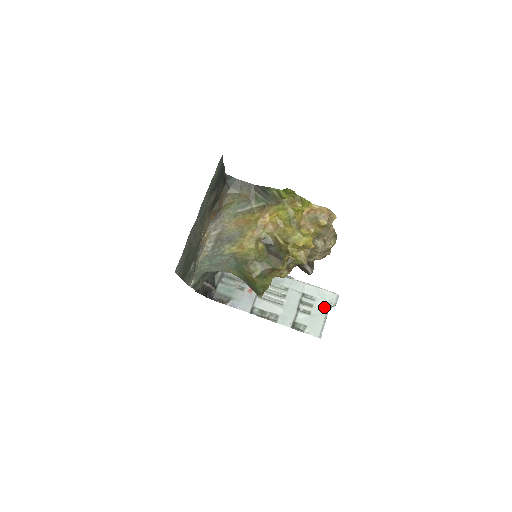
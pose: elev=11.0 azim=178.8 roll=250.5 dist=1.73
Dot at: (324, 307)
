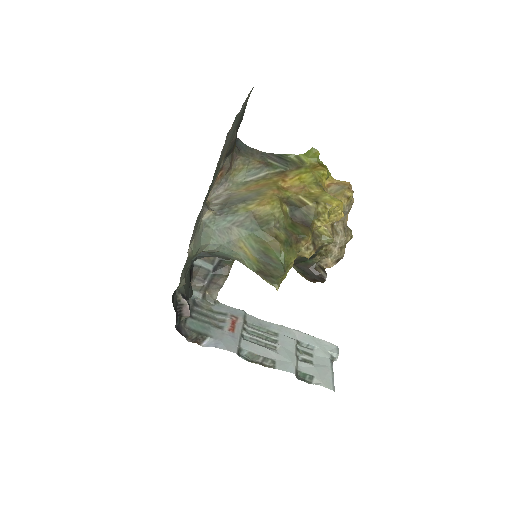
Dot at: (326, 357)
